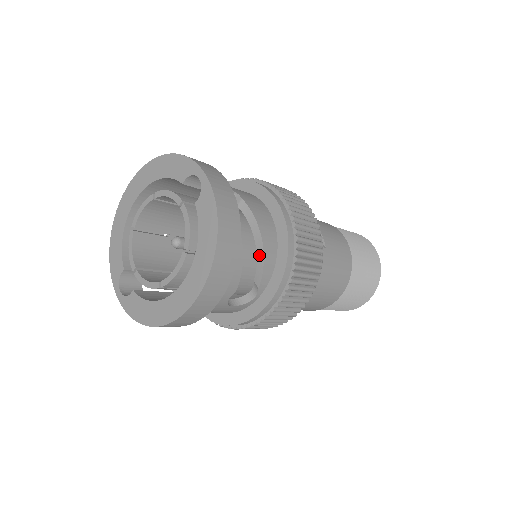
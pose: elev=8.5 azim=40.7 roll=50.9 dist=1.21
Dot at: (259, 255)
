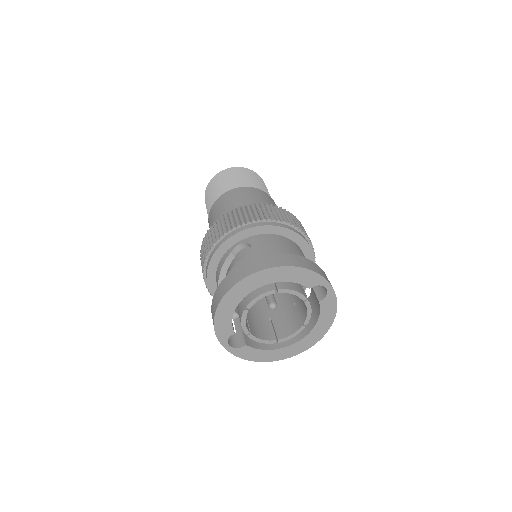
Dot at: (303, 288)
